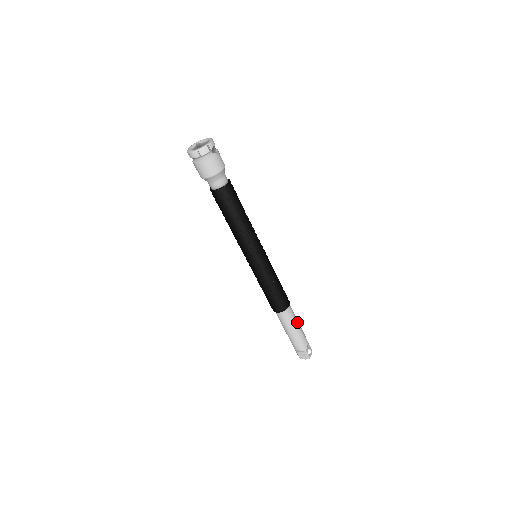
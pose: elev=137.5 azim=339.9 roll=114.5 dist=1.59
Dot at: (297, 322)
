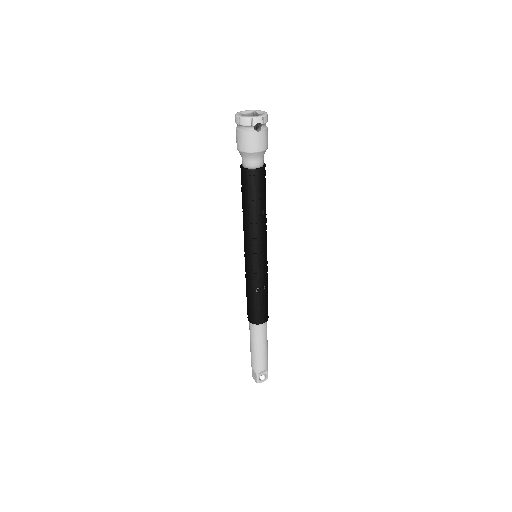
Dot at: (264, 344)
